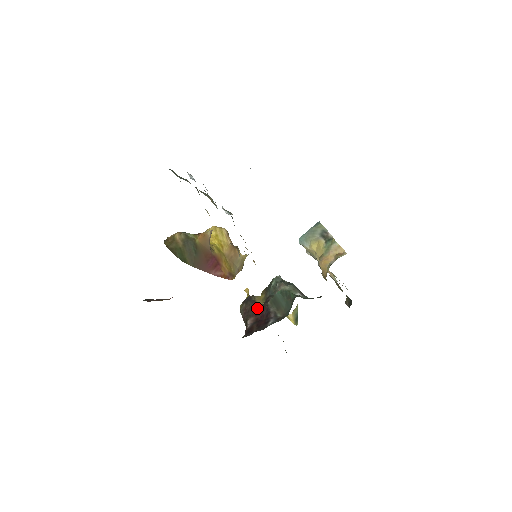
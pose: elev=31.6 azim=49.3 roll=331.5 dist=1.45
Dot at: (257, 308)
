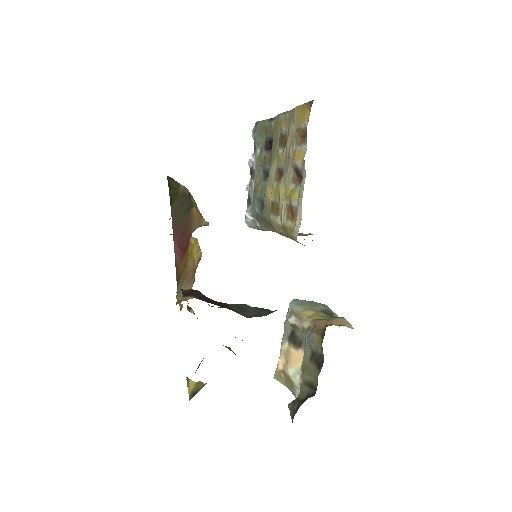
Dot at: (209, 298)
